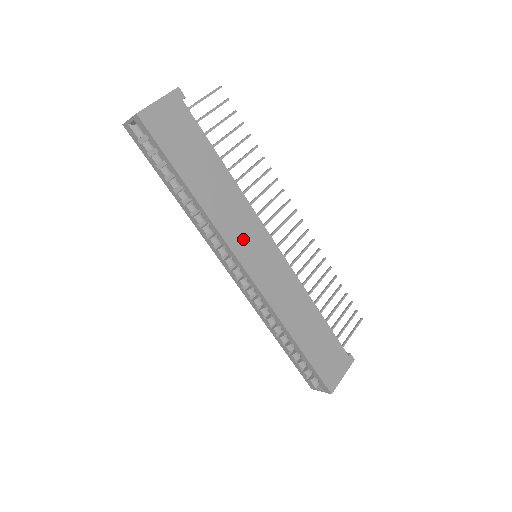
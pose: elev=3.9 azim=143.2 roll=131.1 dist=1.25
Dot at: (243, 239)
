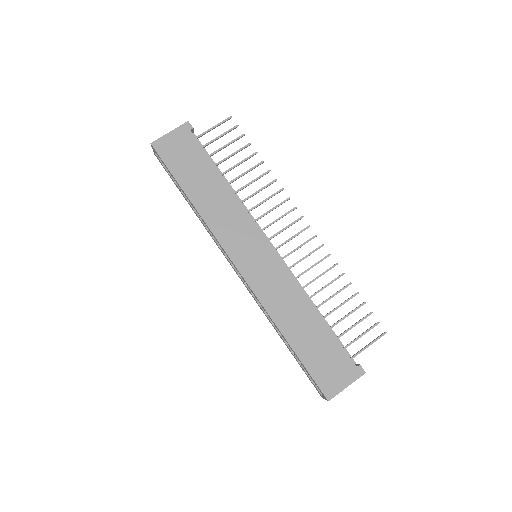
Dot at: (235, 238)
